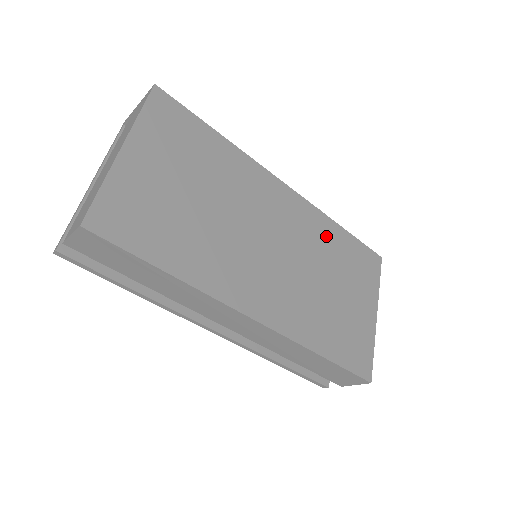
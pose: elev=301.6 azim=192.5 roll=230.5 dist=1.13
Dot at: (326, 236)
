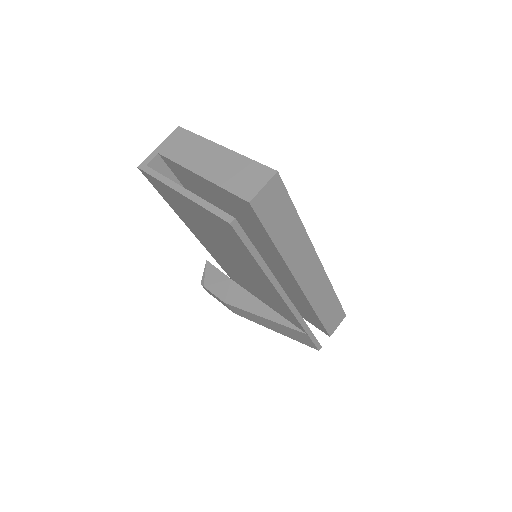
Dot at: occluded
